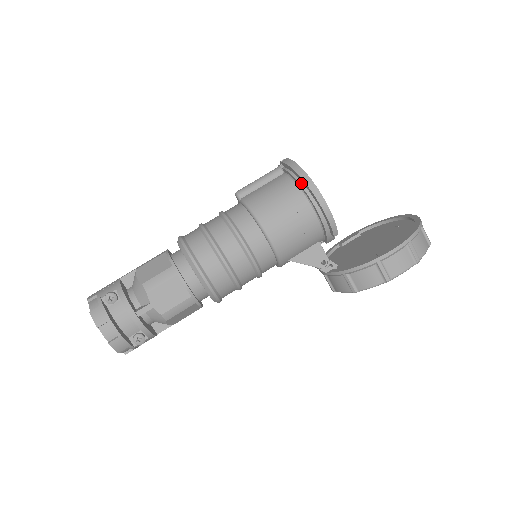
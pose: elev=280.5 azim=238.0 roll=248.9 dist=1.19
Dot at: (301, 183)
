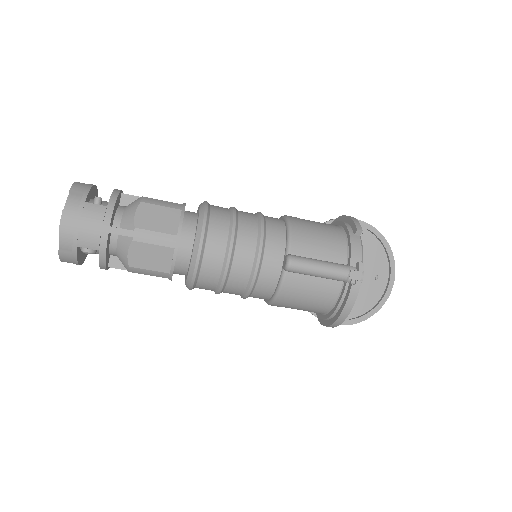
Dot at: (333, 315)
